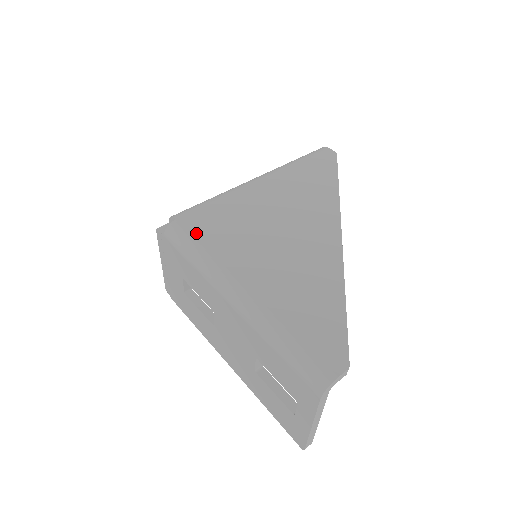
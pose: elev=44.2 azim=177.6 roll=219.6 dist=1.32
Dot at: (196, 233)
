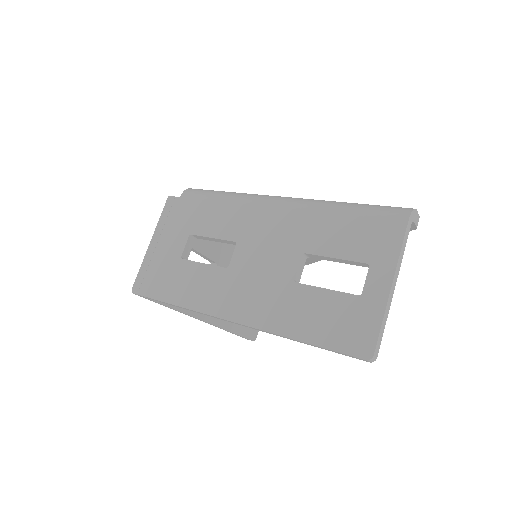
Dot at: occluded
